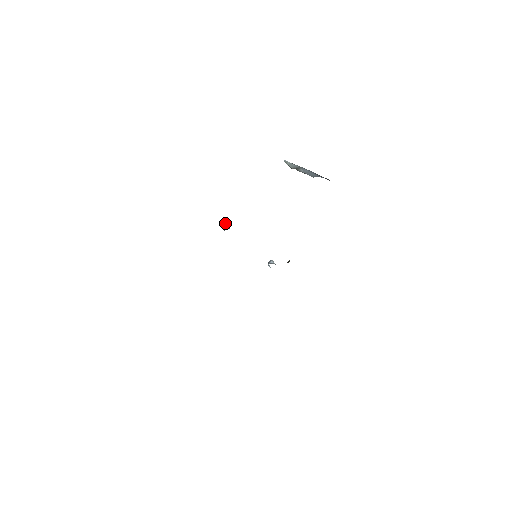
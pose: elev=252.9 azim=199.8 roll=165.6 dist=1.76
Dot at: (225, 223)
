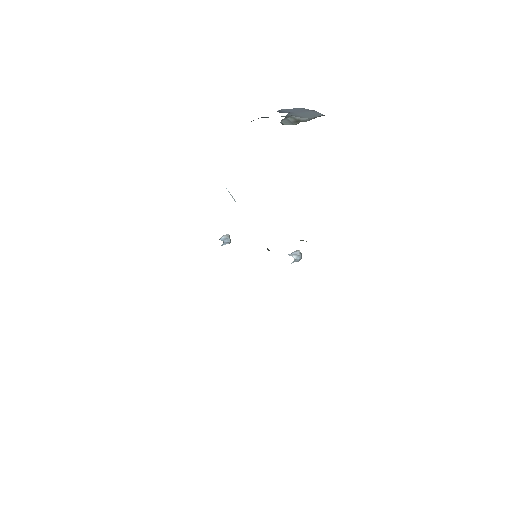
Dot at: (223, 235)
